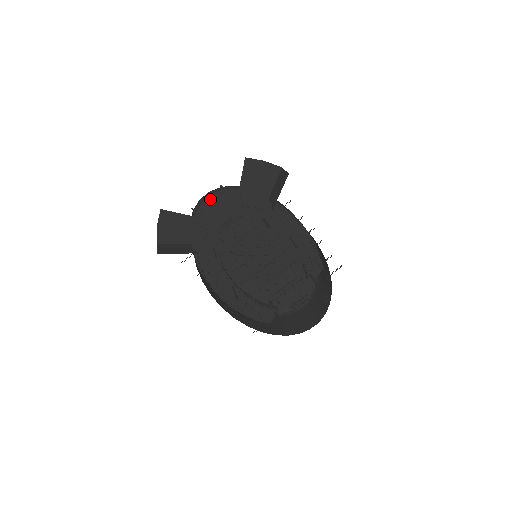
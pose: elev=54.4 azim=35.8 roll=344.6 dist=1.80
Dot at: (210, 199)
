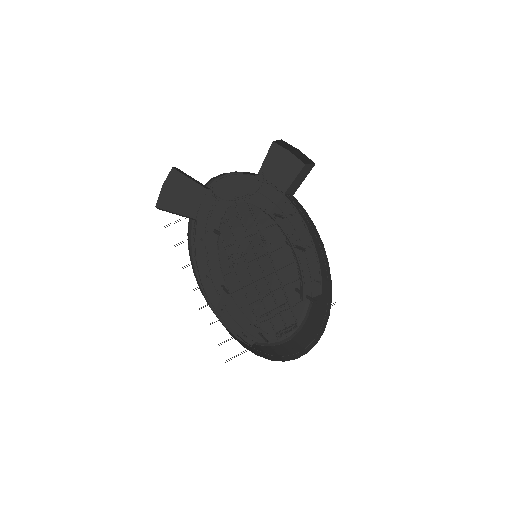
Dot at: (226, 174)
